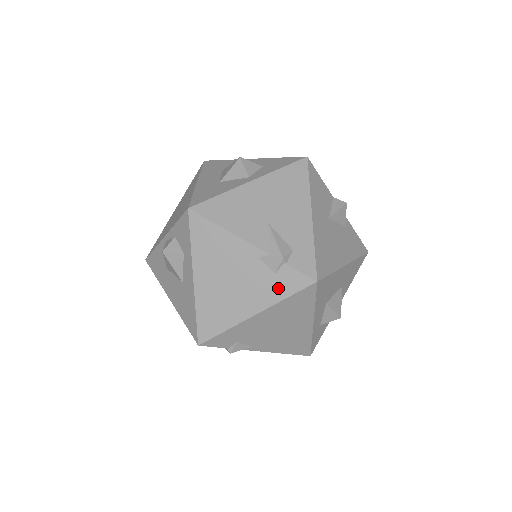
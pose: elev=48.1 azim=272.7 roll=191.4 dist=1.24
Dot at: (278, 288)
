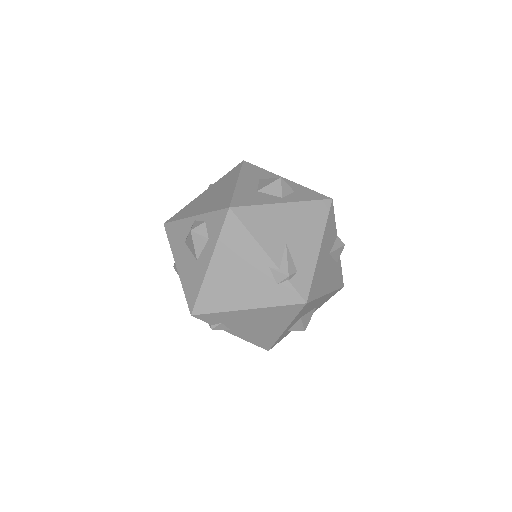
Dot at: (275, 296)
